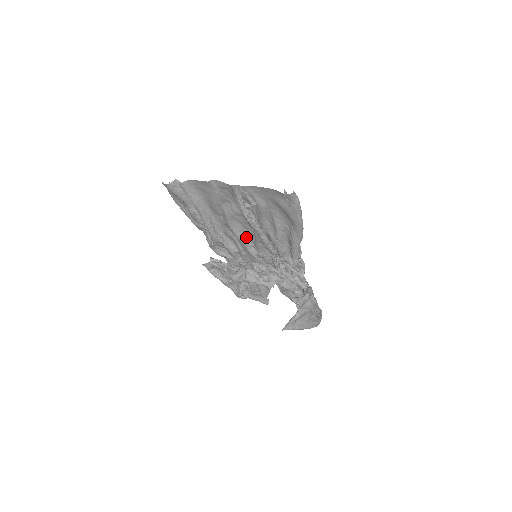
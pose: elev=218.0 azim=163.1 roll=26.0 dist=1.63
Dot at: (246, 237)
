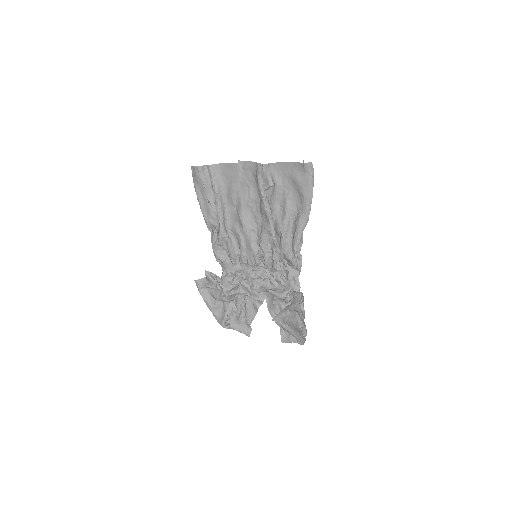
Dot at: (253, 230)
